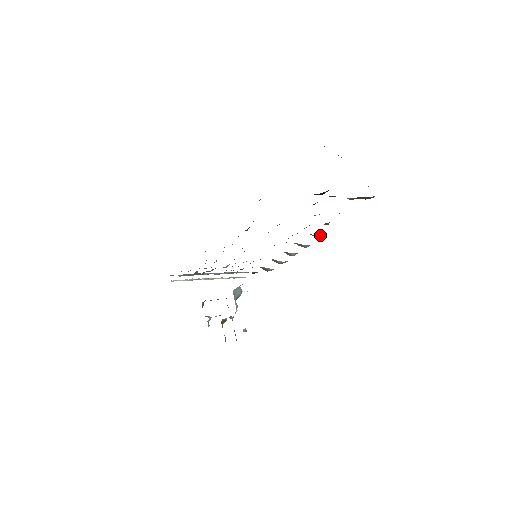
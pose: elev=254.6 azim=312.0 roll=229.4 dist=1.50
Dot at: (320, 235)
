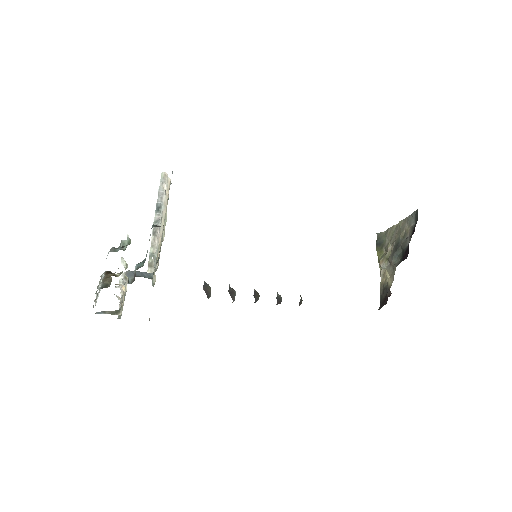
Dot at: occluded
